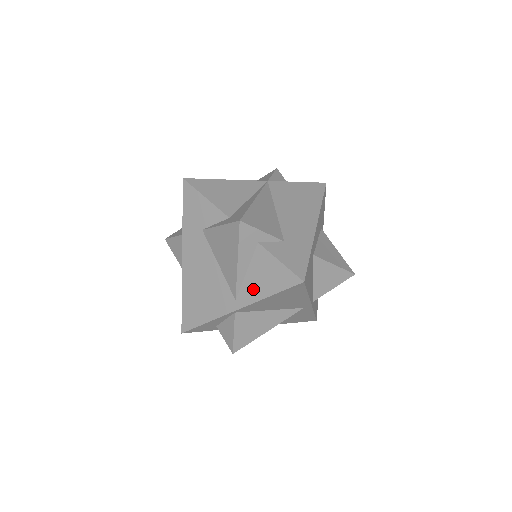
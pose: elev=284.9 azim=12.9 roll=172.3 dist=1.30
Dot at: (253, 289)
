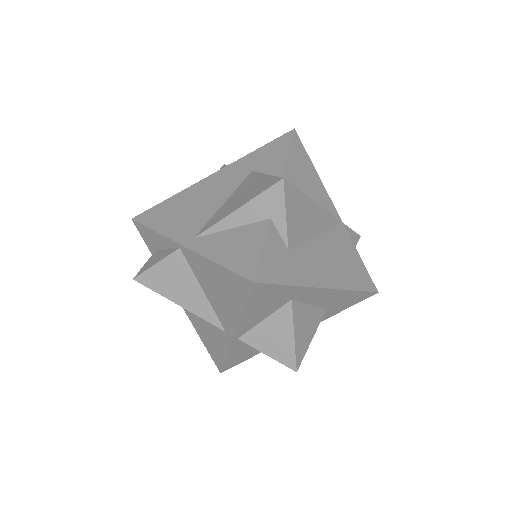
Dot at: (216, 245)
